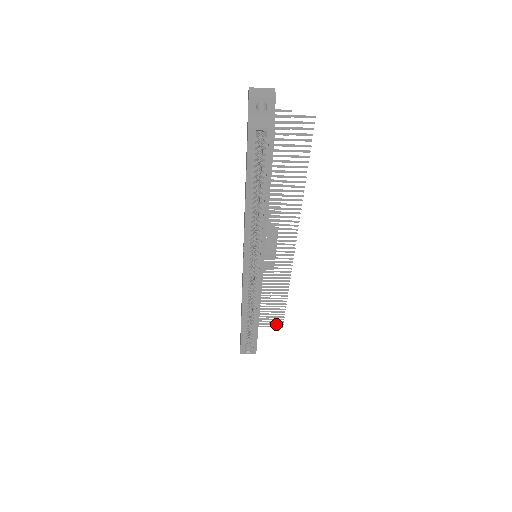
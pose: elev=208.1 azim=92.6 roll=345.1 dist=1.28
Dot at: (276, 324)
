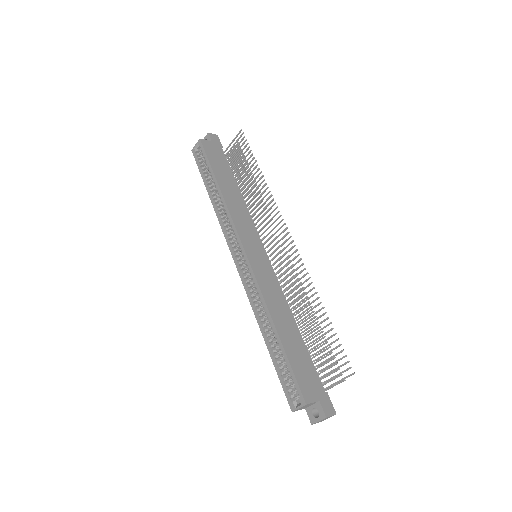
Dot at: (344, 370)
